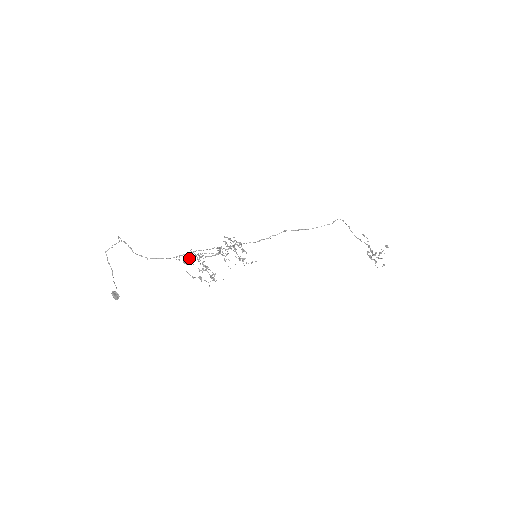
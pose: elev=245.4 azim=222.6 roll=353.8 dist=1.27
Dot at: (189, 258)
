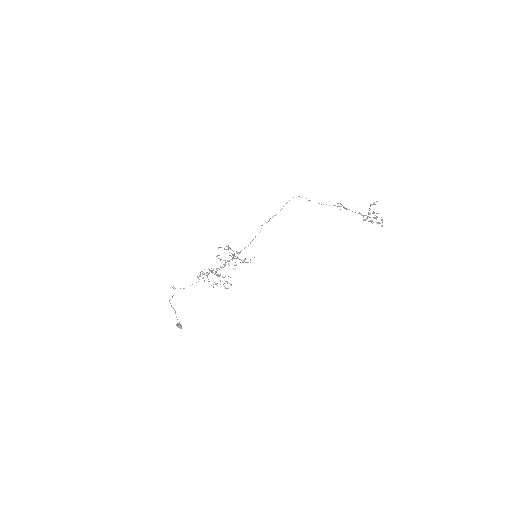
Dot at: (200, 272)
